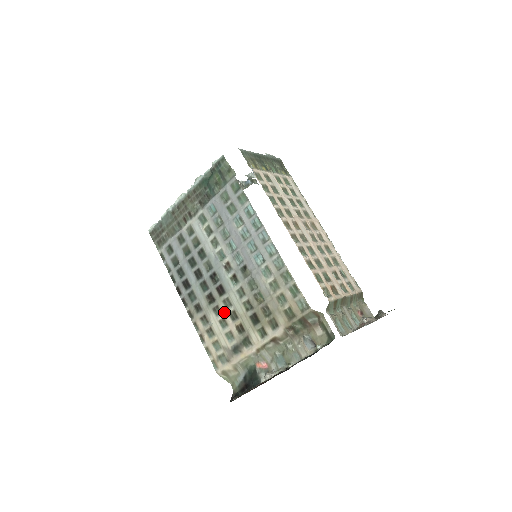
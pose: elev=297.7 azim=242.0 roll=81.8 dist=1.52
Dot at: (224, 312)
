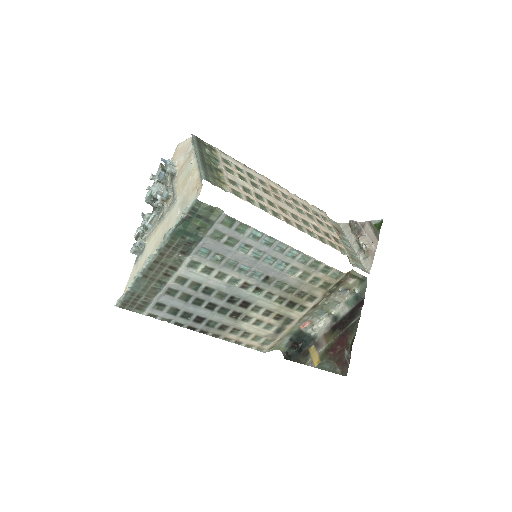
Dot at: (256, 316)
